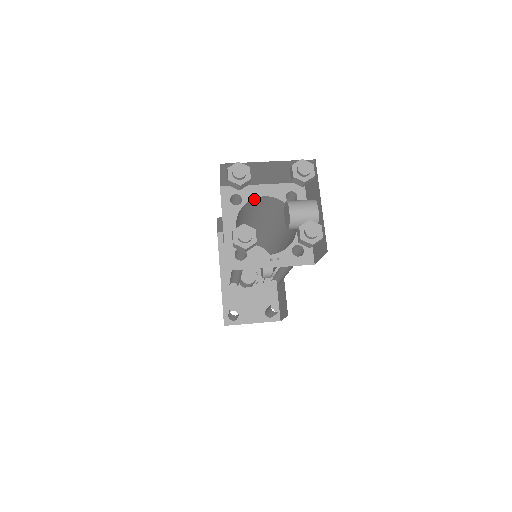
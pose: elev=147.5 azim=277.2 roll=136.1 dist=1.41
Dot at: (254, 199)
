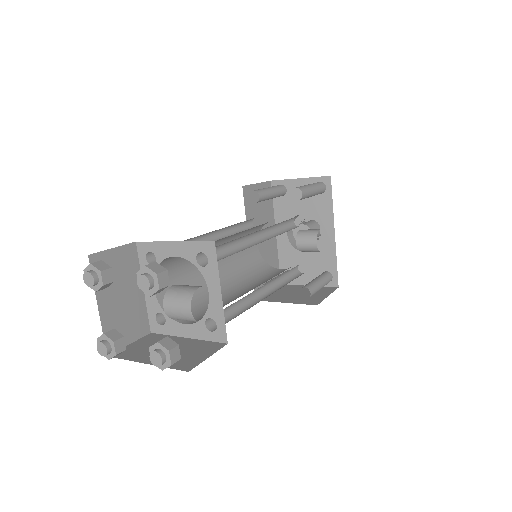
Dot at: (169, 256)
